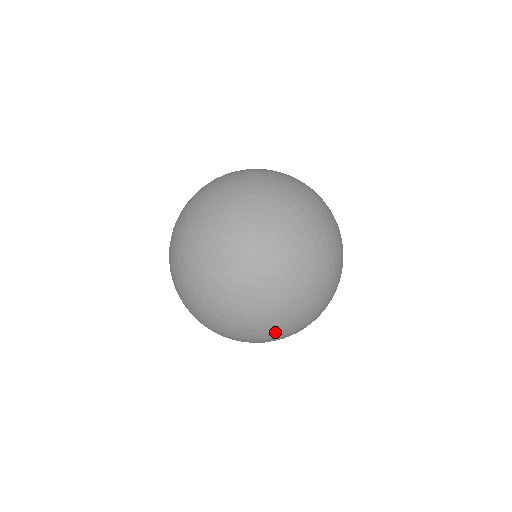
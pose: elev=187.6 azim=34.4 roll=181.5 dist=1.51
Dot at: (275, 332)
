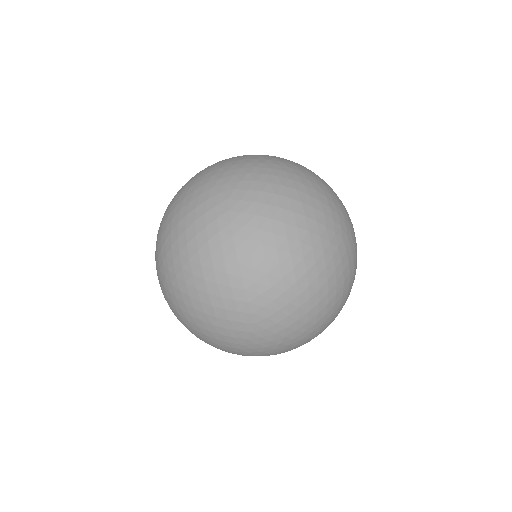
Dot at: (282, 270)
